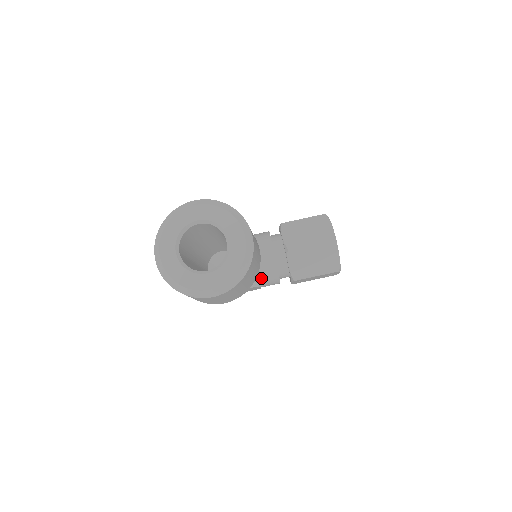
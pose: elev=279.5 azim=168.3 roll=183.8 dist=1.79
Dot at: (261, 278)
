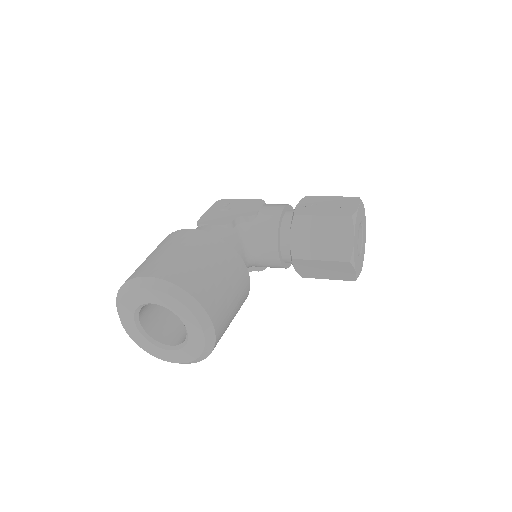
Dot at: occluded
